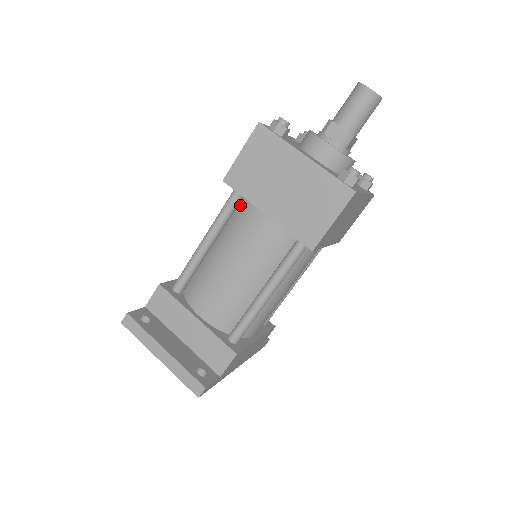
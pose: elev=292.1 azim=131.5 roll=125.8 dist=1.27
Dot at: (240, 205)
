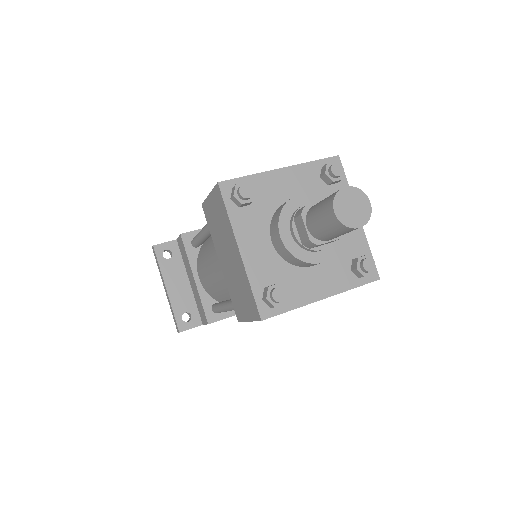
Dot at: occluded
